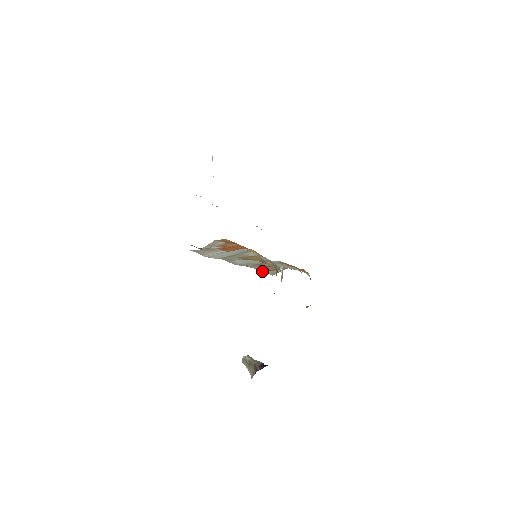
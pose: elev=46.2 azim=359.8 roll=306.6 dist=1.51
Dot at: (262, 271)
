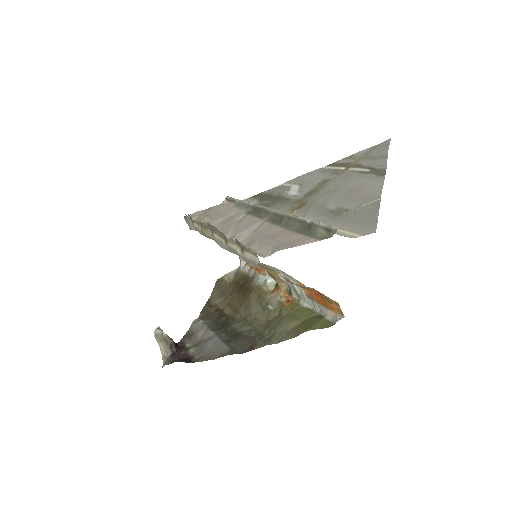
Dot at: (201, 234)
